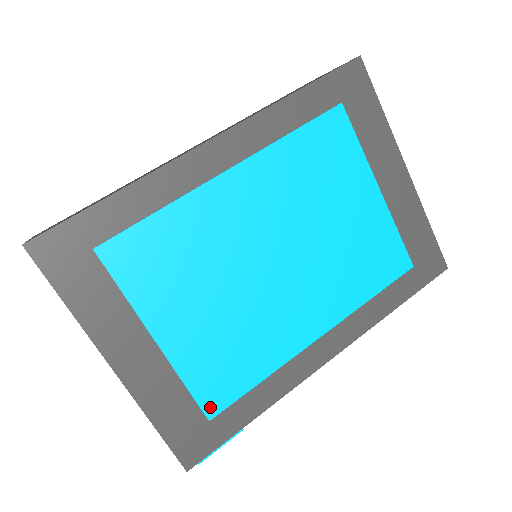
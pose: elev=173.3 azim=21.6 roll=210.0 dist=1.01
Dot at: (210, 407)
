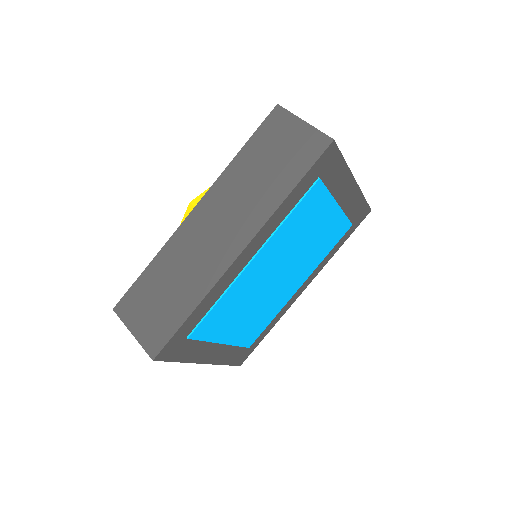
Dot at: (249, 344)
